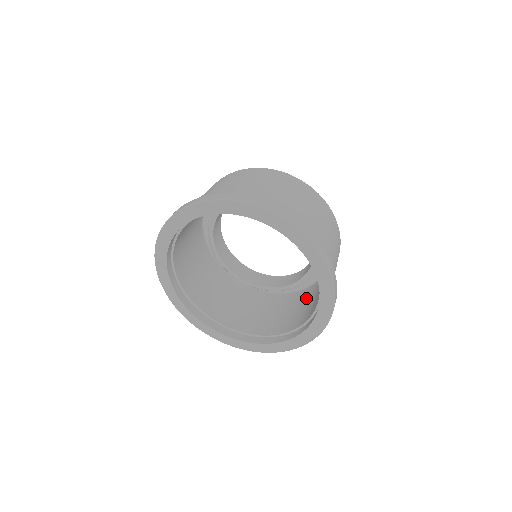
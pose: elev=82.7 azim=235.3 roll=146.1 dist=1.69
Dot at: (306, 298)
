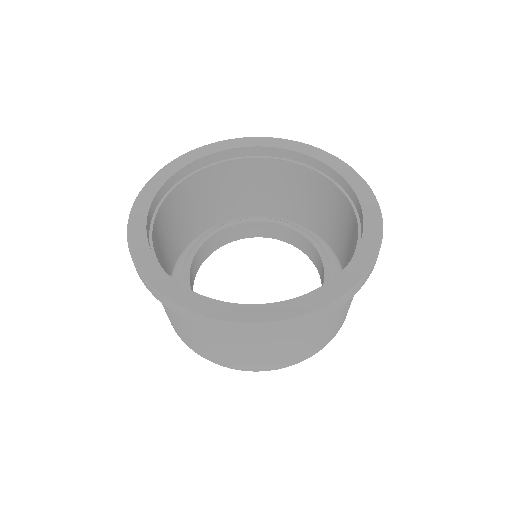
Dot at: occluded
